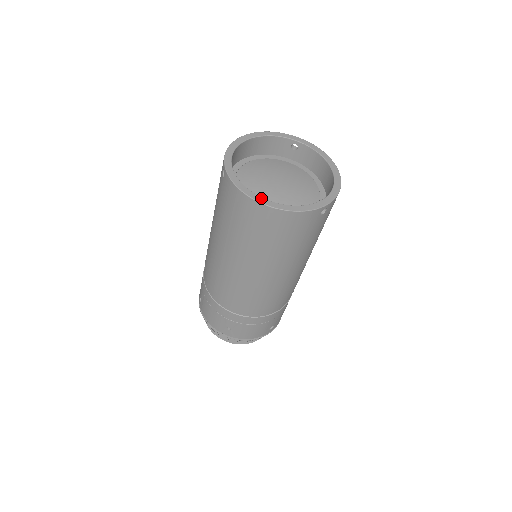
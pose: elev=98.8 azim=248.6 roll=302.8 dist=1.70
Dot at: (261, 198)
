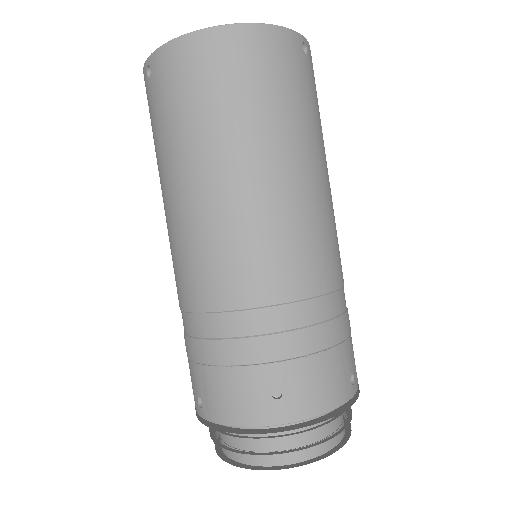
Dot at: (211, 31)
